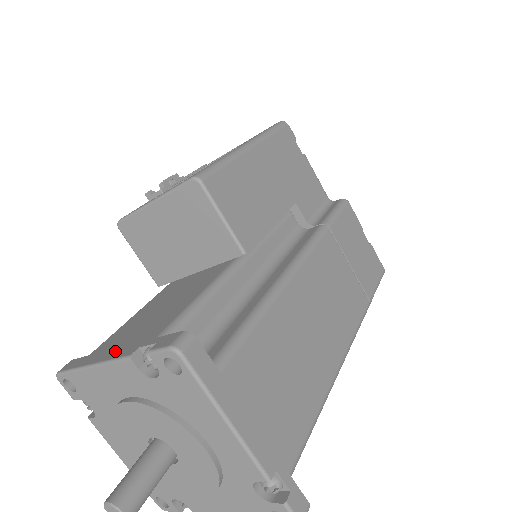
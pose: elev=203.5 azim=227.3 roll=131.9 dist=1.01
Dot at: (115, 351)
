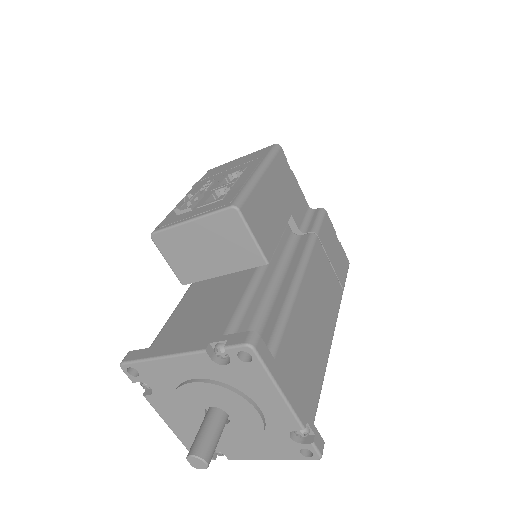
Dot at: (183, 345)
